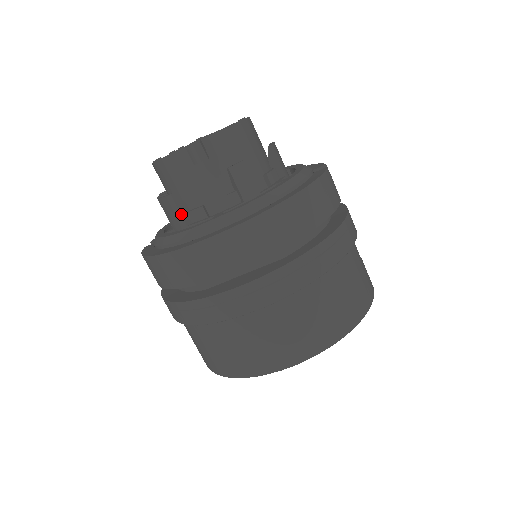
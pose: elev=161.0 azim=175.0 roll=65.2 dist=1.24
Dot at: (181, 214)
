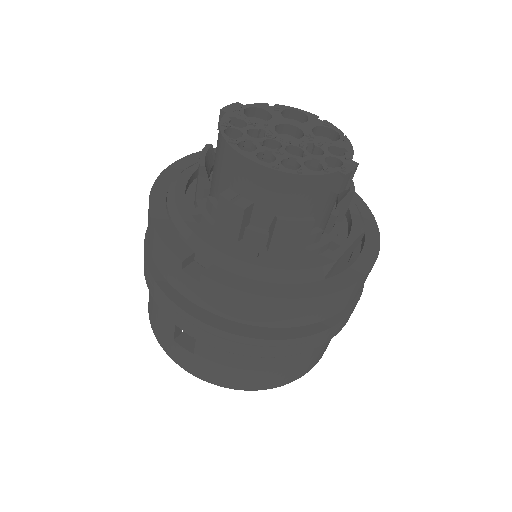
Dot at: occluded
